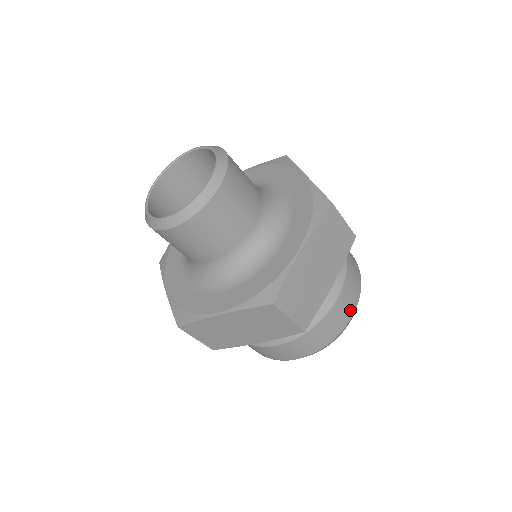
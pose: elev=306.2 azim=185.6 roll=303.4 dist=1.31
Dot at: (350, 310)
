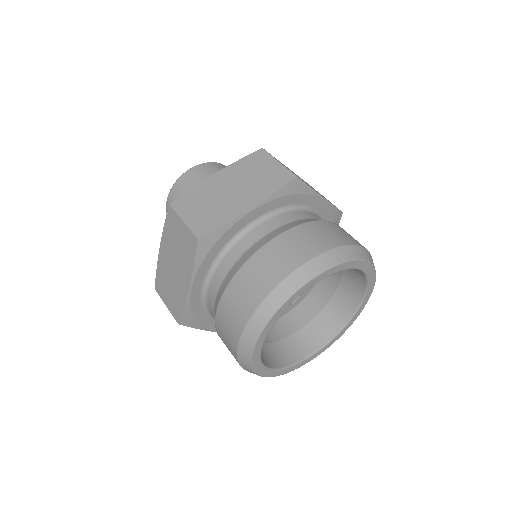
Dot at: (296, 259)
